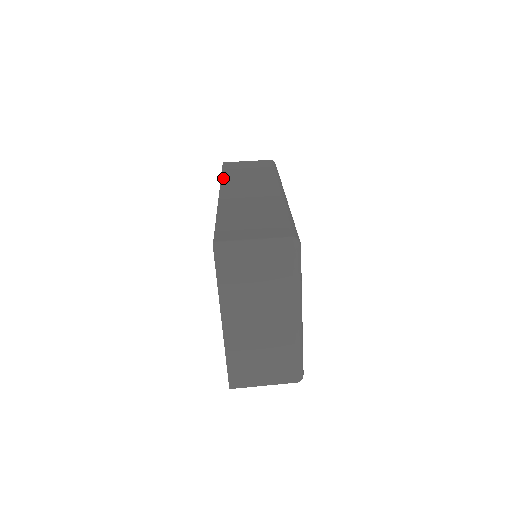
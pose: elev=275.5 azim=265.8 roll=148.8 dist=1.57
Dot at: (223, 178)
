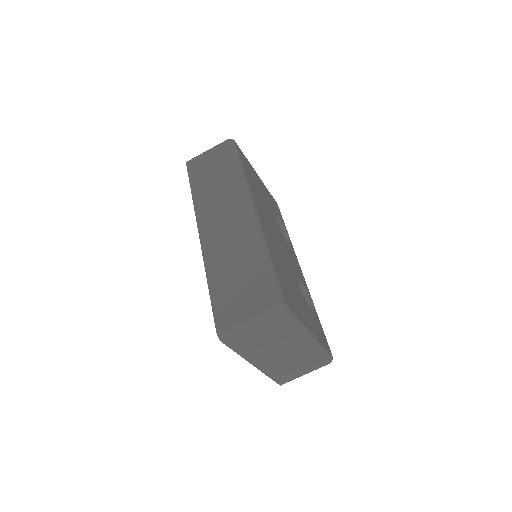
Dot at: (195, 201)
